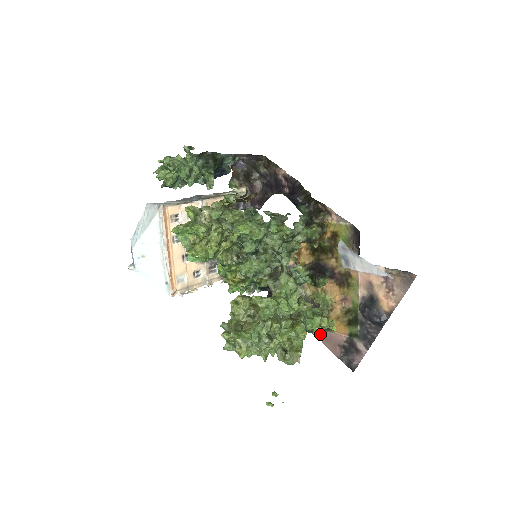
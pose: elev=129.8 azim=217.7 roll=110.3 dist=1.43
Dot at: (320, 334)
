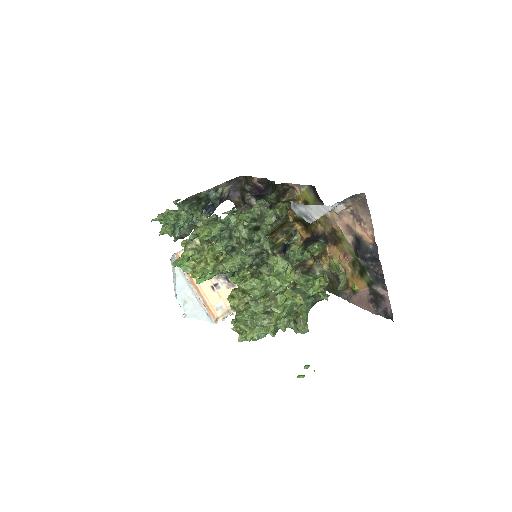
Dot at: (353, 300)
